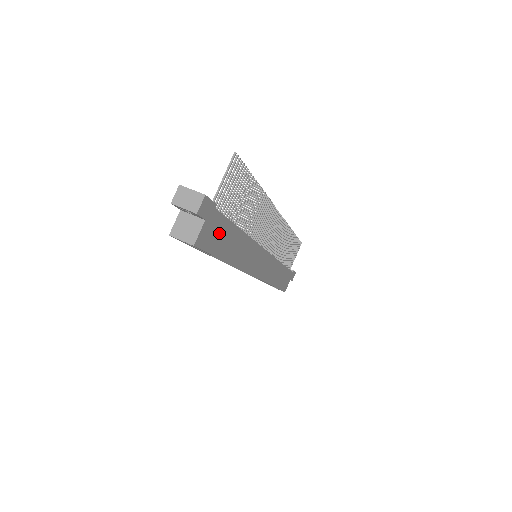
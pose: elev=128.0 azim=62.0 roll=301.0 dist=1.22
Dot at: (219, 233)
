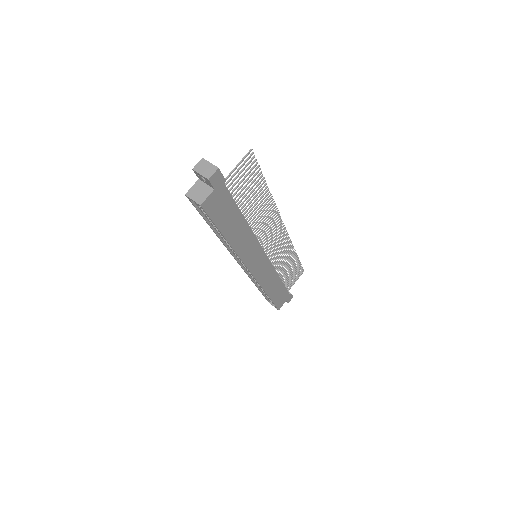
Dot at: (224, 208)
